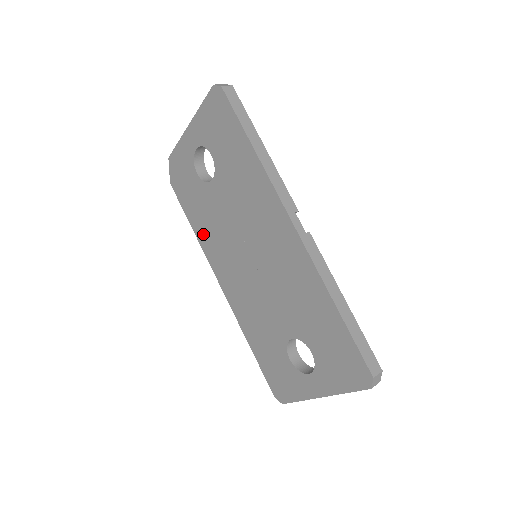
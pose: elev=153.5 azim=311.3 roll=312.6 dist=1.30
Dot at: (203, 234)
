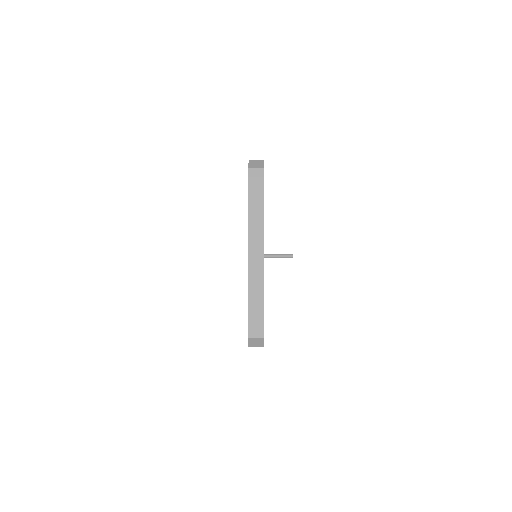
Dot at: occluded
